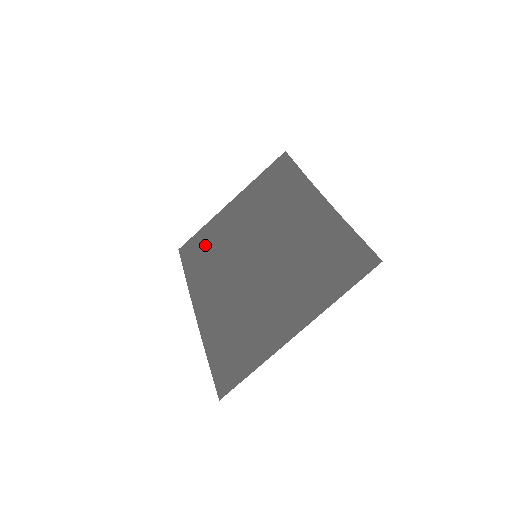
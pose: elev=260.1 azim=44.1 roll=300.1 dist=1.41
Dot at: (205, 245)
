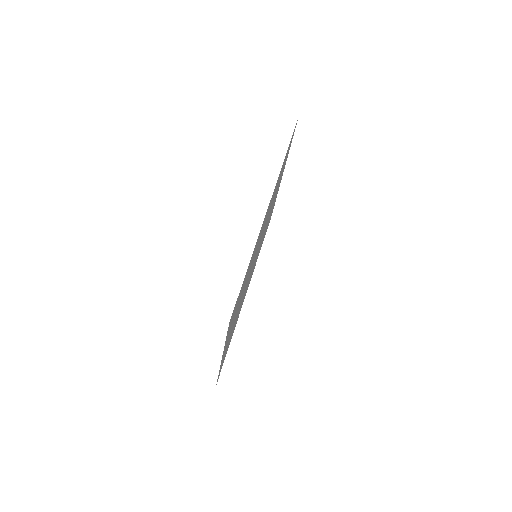
Dot at: occluded
